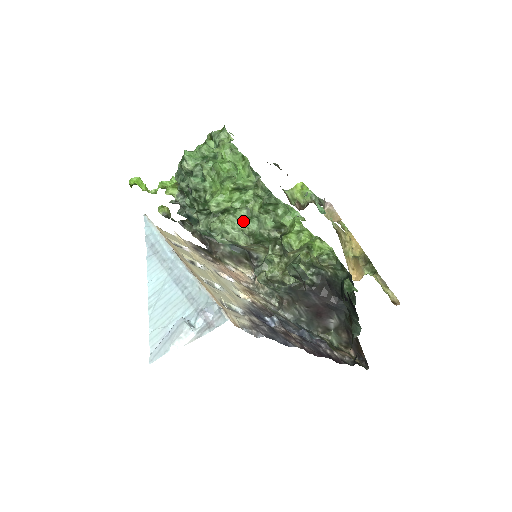
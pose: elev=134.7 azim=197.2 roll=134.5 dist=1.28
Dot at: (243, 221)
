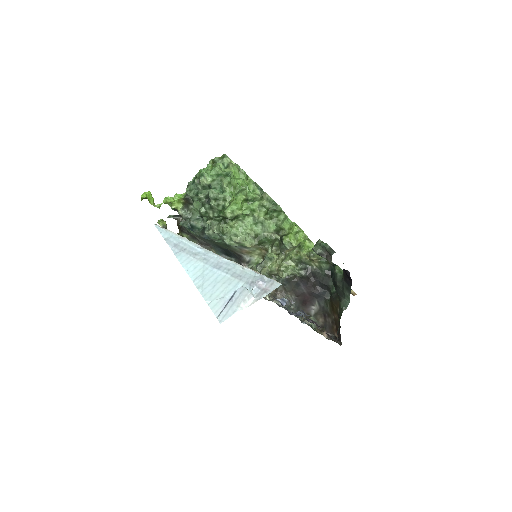
Dot at: (250, 226)
